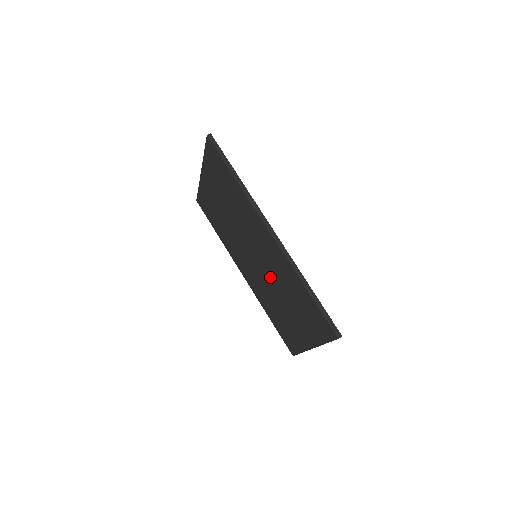
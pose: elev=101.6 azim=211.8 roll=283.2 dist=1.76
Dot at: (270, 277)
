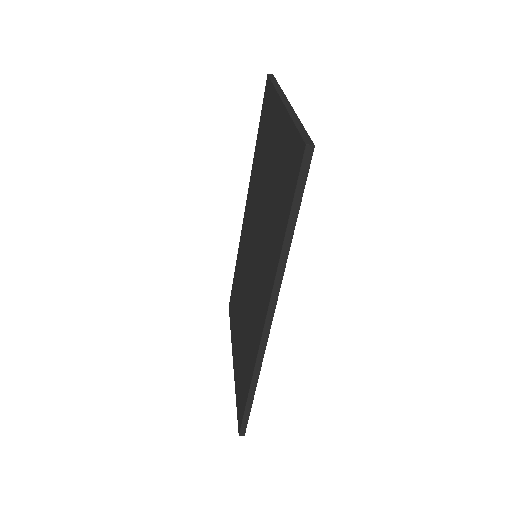
Dot at: (248, 293)
